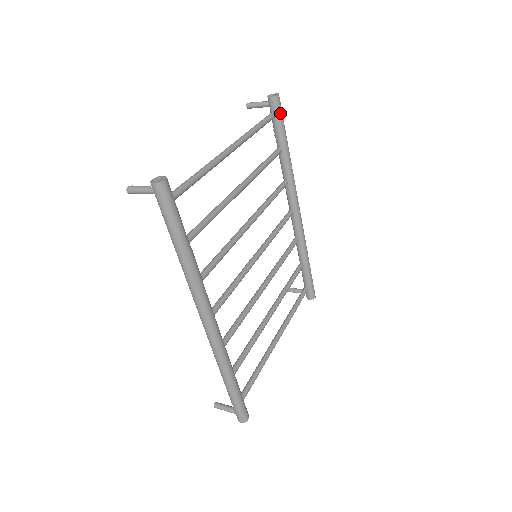
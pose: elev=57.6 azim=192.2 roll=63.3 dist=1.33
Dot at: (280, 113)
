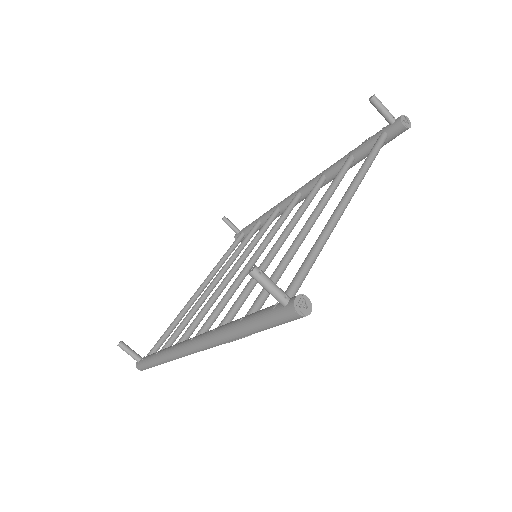
Dot at: occluded
